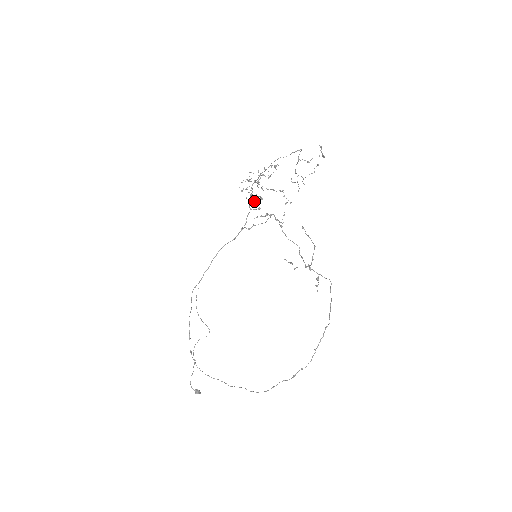
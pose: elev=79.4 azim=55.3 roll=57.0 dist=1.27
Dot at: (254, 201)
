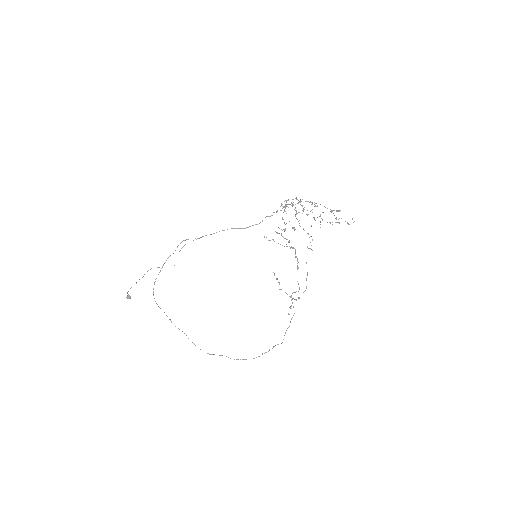
Dot at: occluded
